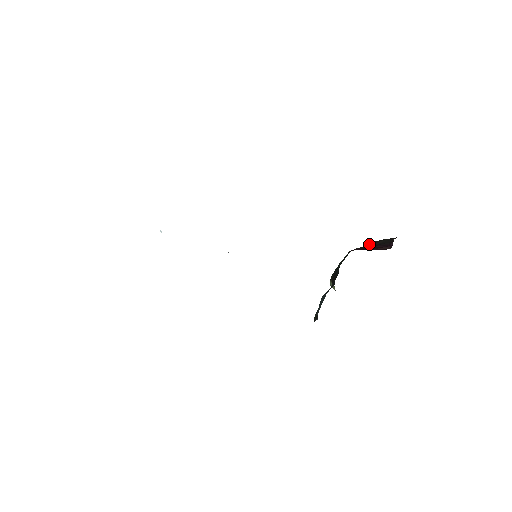
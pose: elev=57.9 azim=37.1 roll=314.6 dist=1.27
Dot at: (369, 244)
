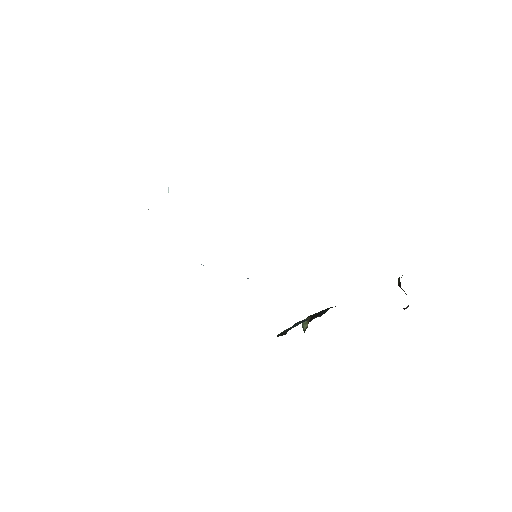
Dot at: occluded
